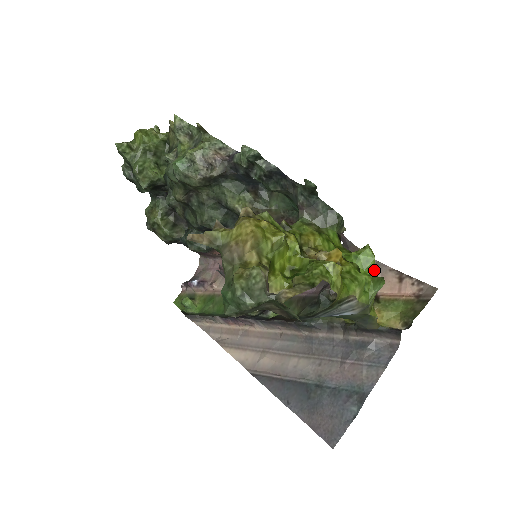
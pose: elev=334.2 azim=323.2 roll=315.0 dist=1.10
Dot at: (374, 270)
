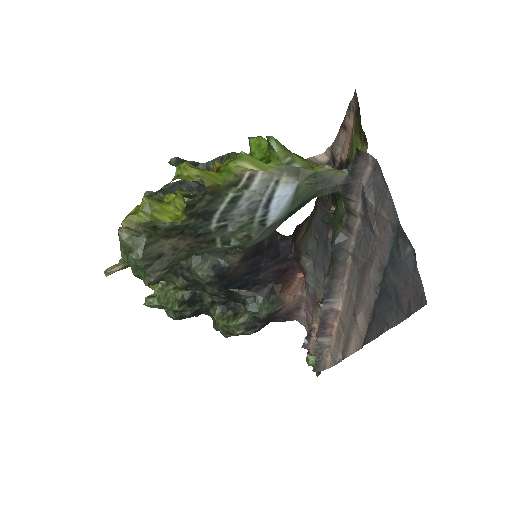
Dot at: occluded
